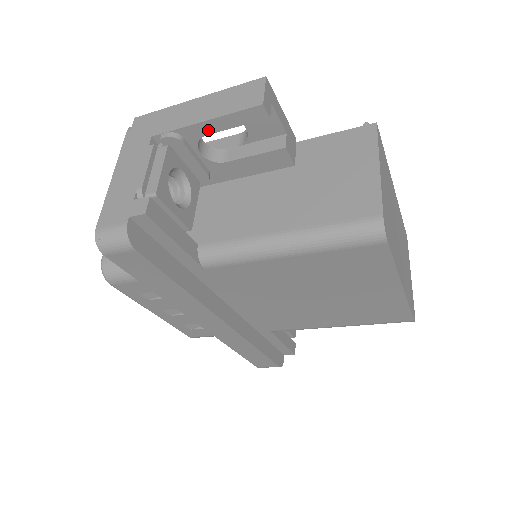
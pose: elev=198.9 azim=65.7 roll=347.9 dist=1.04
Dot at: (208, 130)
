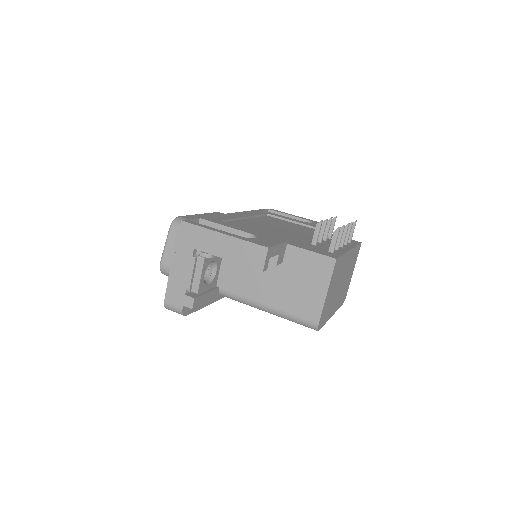
Dot at: occluded
